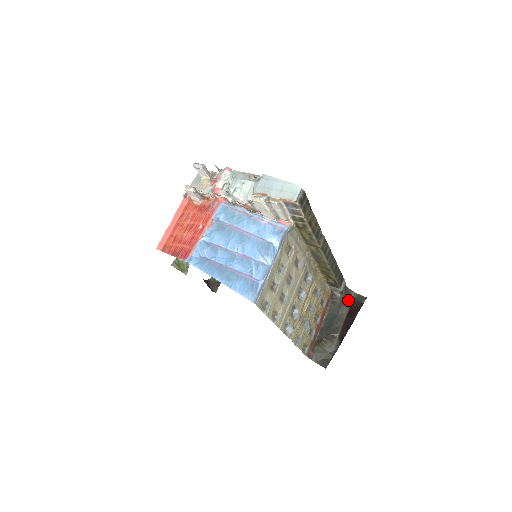
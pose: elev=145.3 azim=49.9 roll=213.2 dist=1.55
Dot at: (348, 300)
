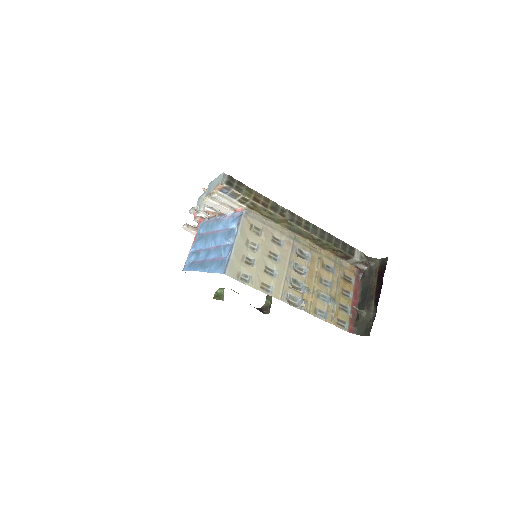
Dot at: (375, 268)
